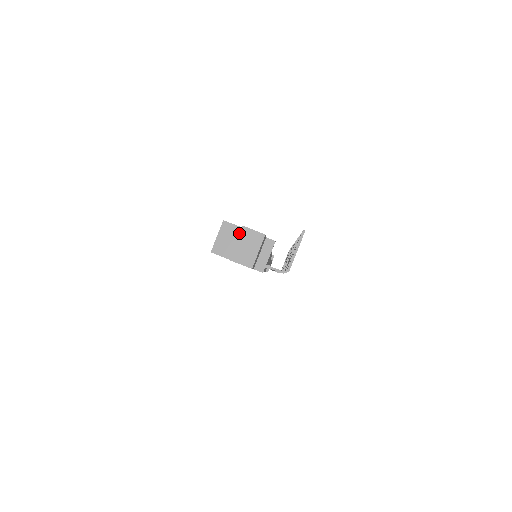
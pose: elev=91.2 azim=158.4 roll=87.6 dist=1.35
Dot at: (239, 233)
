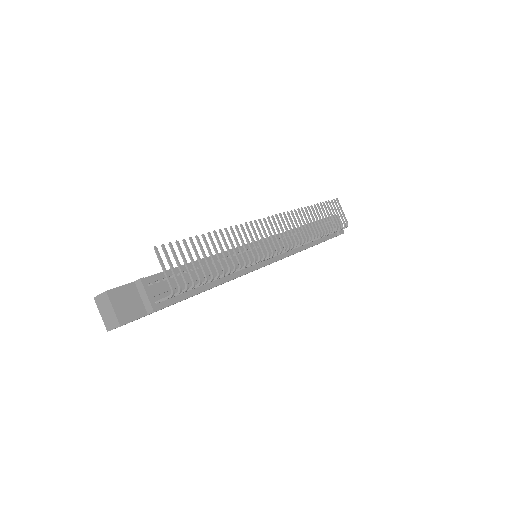
Dot at: occluded
